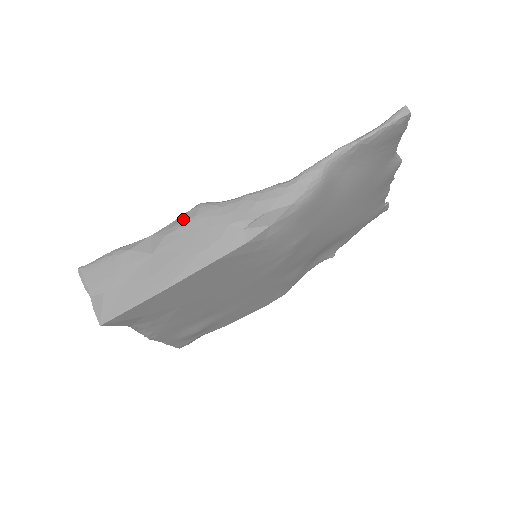
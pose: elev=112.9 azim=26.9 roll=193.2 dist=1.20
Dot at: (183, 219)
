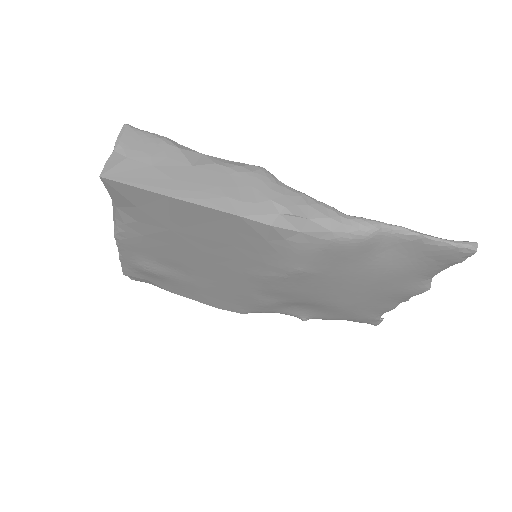
Dot at: (240, 165)
